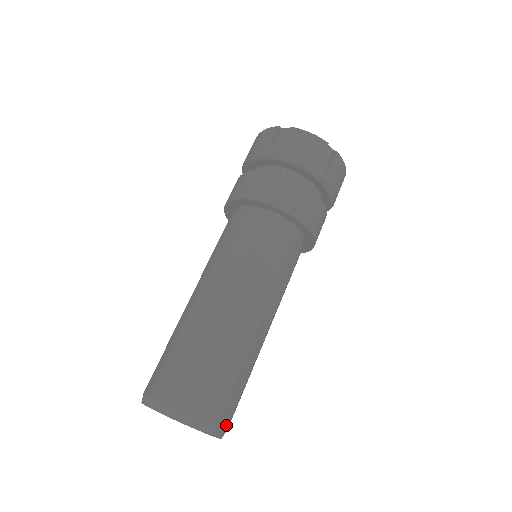
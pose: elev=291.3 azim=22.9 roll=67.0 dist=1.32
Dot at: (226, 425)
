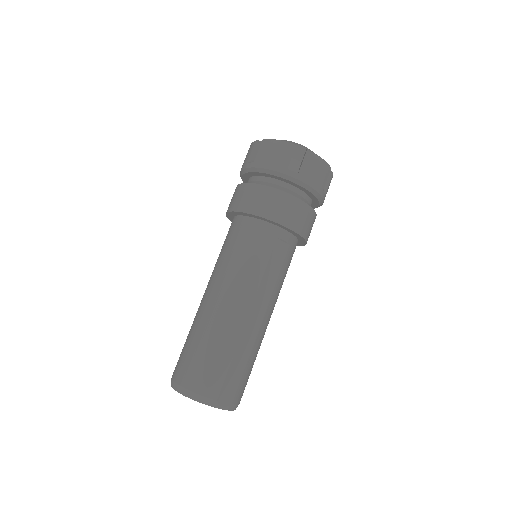
Dot at: (231, 399)
